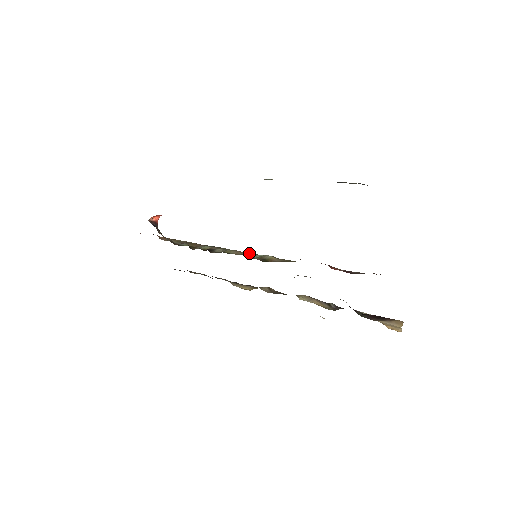
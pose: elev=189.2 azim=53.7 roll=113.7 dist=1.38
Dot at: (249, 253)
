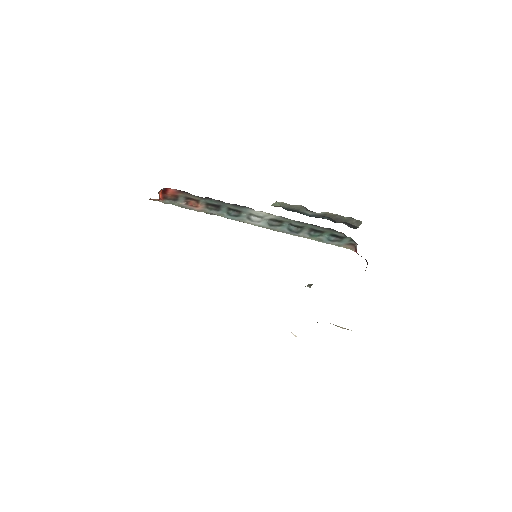
Dot at: occluded
